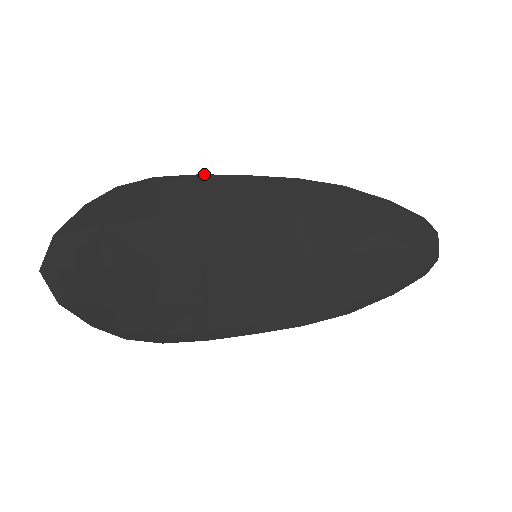
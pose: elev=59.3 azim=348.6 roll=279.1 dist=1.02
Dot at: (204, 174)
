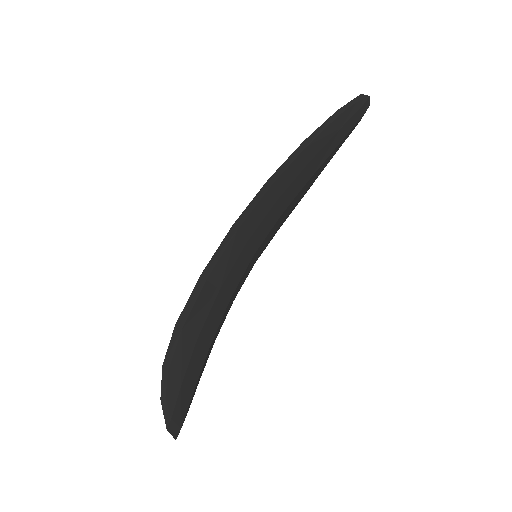
Dot at: (202, 272)
